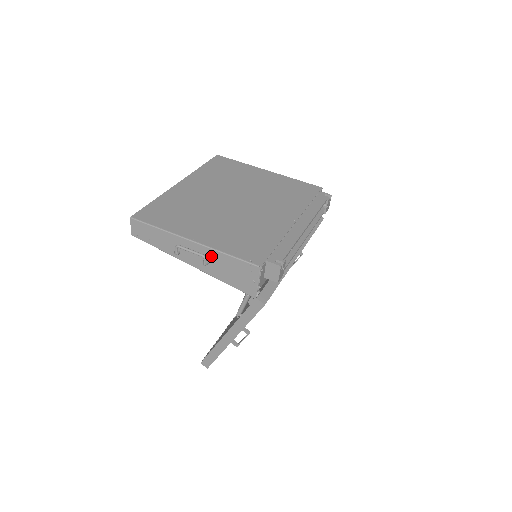
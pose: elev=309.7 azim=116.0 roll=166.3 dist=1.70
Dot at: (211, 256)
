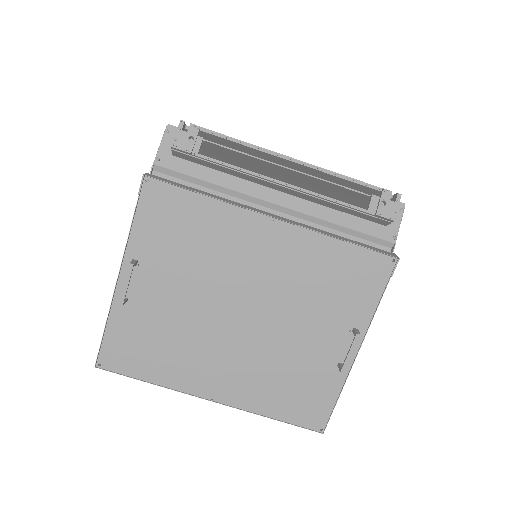
Dot at: occluded
